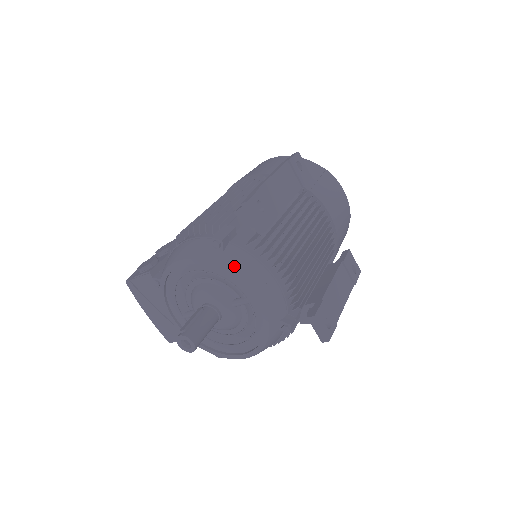
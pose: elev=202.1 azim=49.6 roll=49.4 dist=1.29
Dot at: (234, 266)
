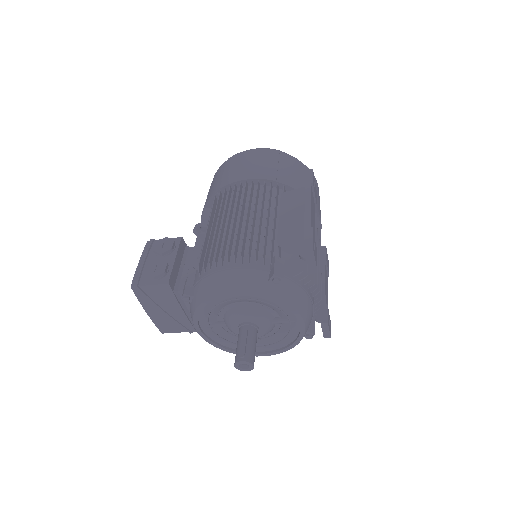
Dot at: (290, 299)
